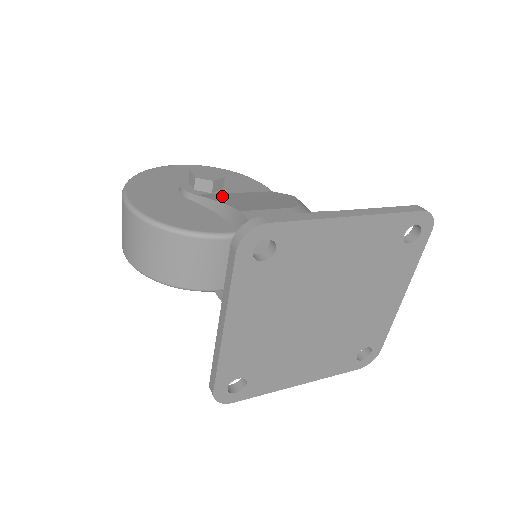
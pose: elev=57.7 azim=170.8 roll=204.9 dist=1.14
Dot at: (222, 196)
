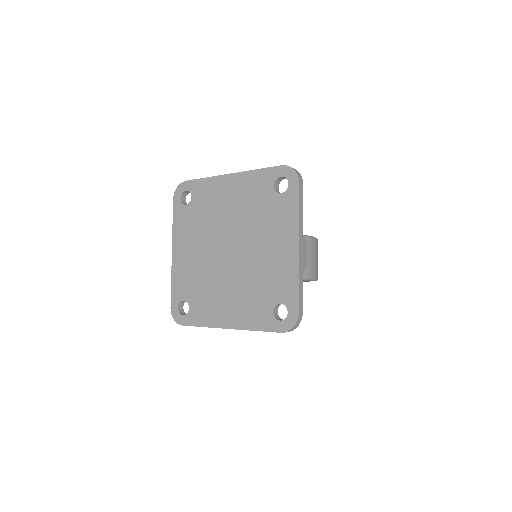
Dot at: occluded
